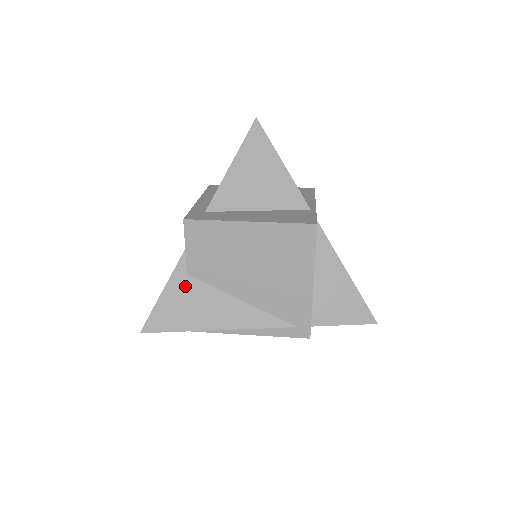
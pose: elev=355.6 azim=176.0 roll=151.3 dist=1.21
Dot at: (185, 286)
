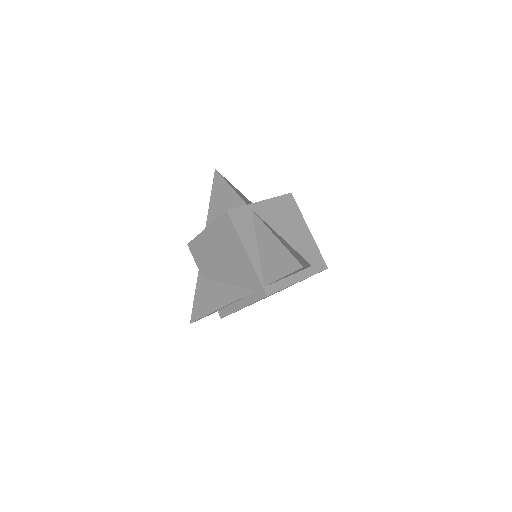
Dot at: (203, 286)
